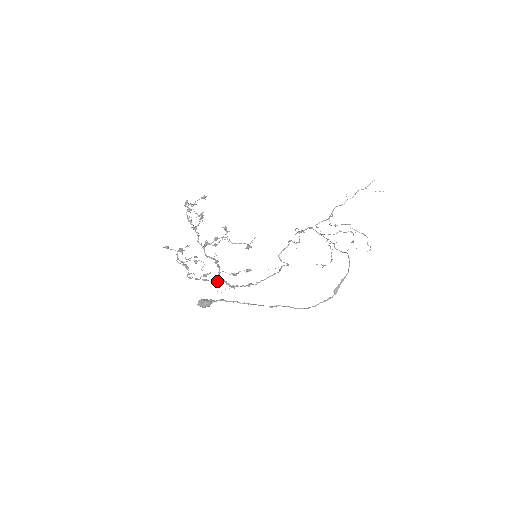
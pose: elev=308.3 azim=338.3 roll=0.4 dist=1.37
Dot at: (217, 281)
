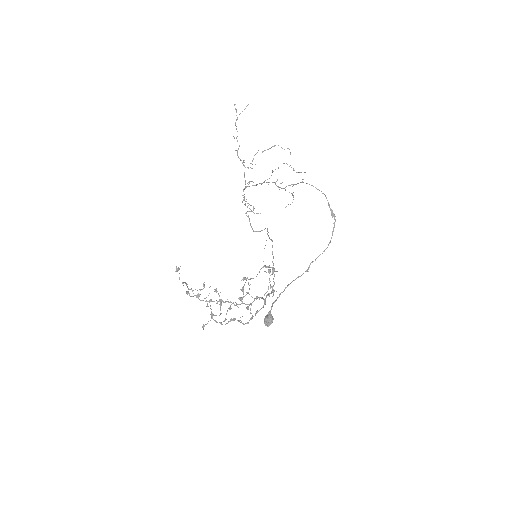
Dot at: (265, 303)
